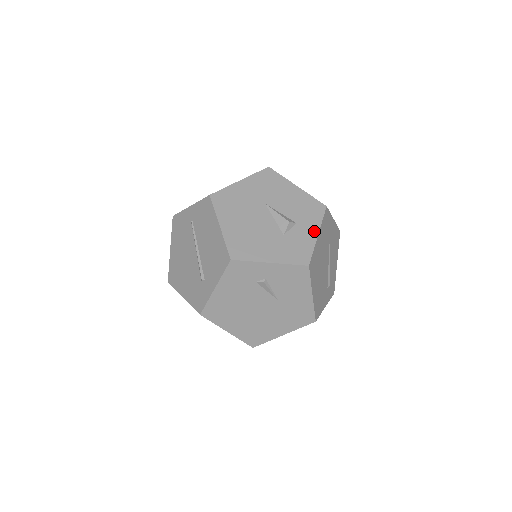
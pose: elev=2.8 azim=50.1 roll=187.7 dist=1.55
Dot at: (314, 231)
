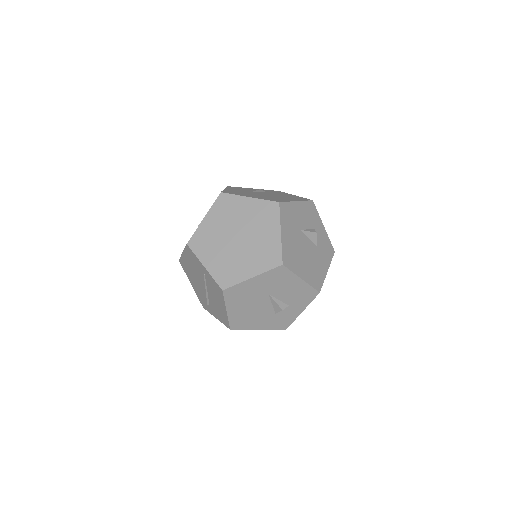
Dot at: (300, 310)
